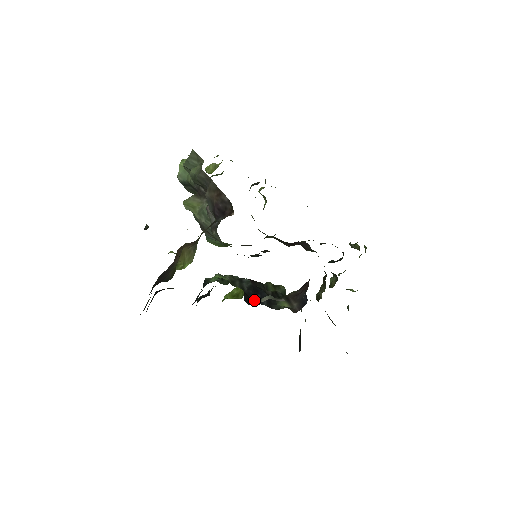
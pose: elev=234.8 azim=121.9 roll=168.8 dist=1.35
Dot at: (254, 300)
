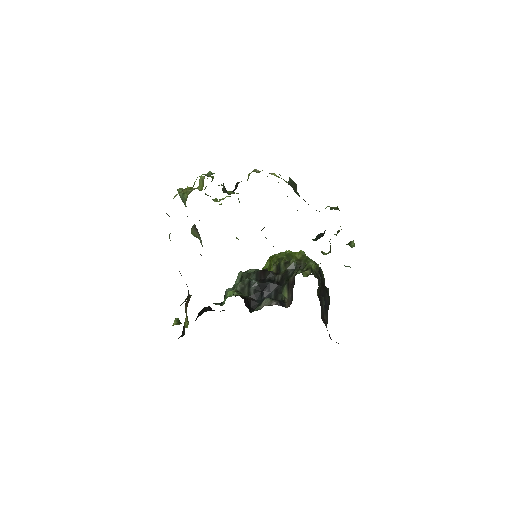
Dot at: (263, 296)
